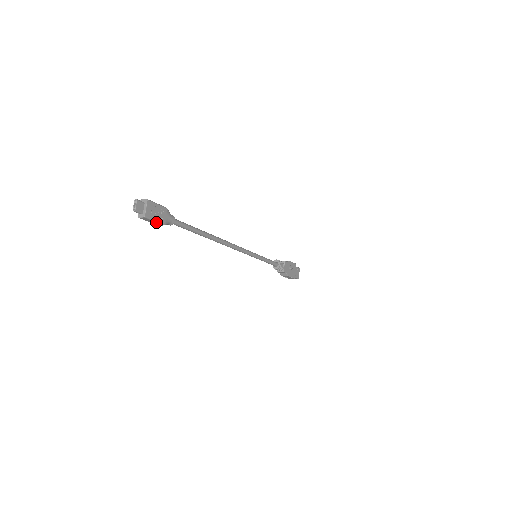
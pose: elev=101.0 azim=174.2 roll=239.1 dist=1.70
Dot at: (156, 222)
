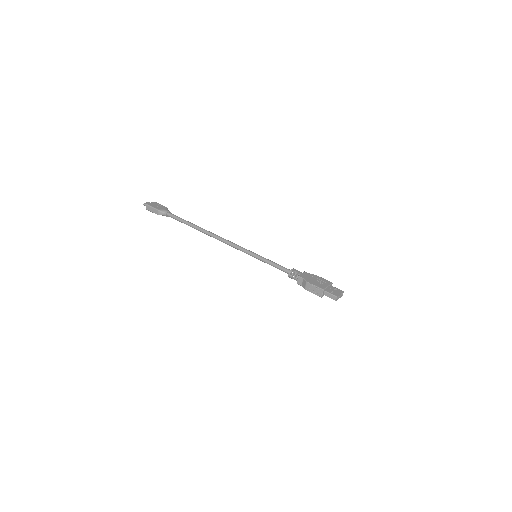
Dot at: (154, 209)
